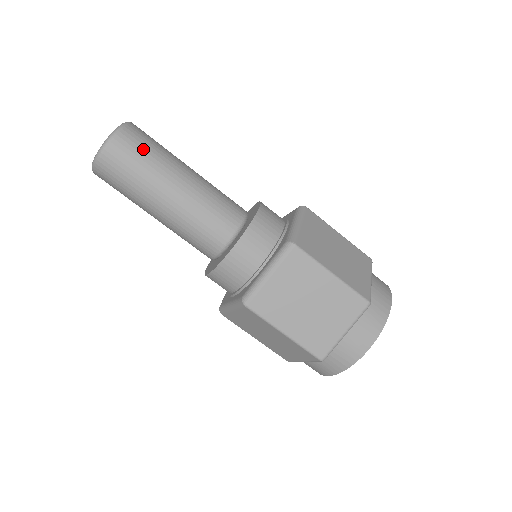
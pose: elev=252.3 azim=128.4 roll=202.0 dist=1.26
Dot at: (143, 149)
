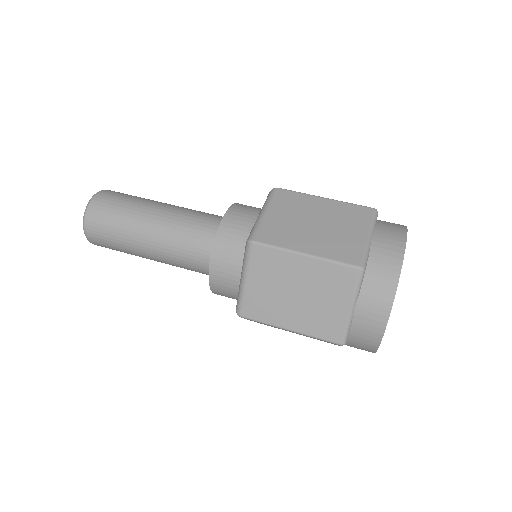
Dot at: occluded
